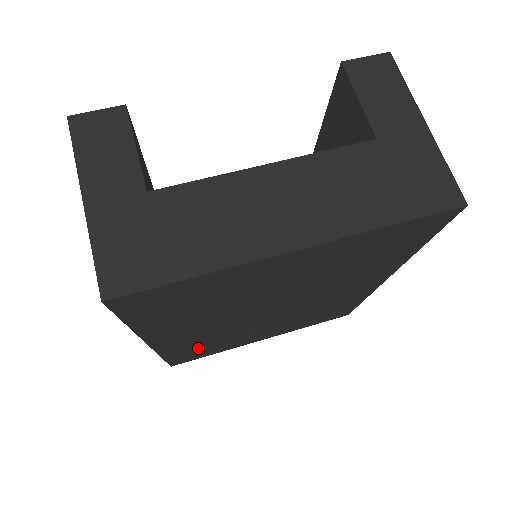
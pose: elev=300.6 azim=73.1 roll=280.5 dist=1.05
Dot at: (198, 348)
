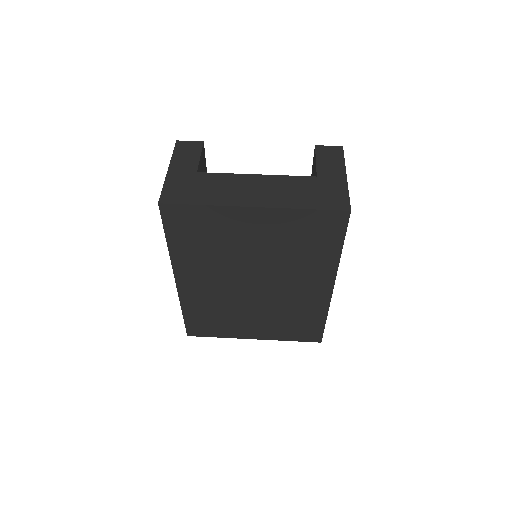
Dot at: (206, 314)
